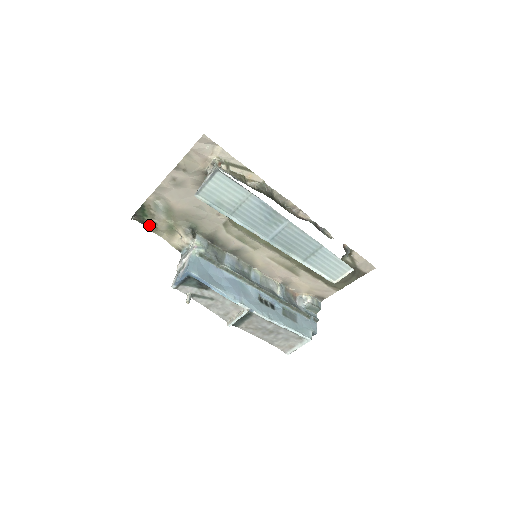
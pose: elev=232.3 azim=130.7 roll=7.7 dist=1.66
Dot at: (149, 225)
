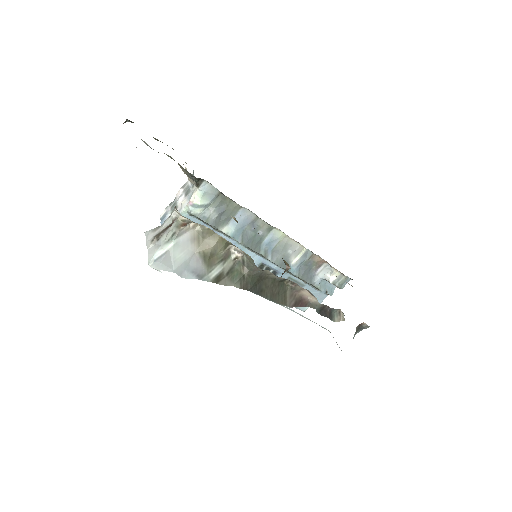
Dot at: occluded
